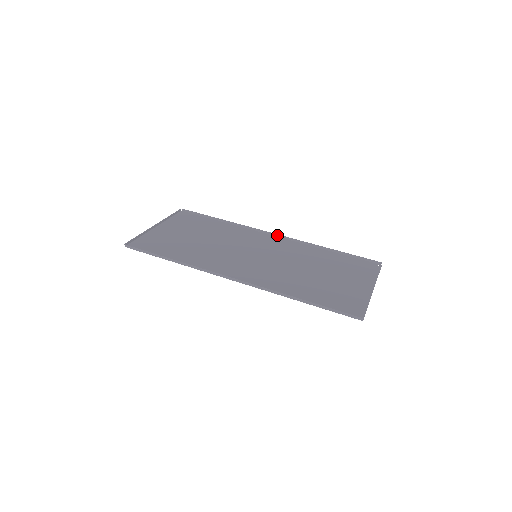
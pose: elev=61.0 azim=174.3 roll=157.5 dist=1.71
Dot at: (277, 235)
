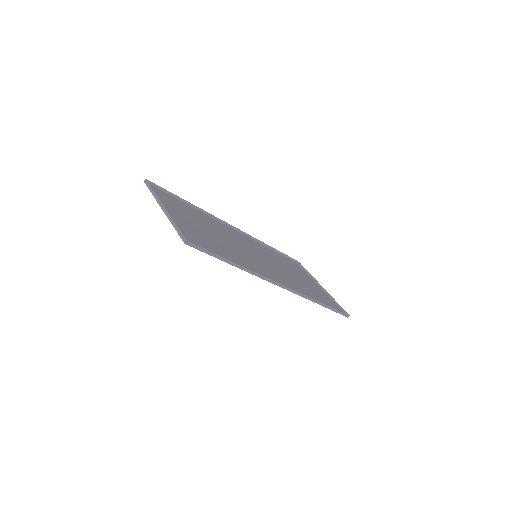
Dot at: (236, 229)
